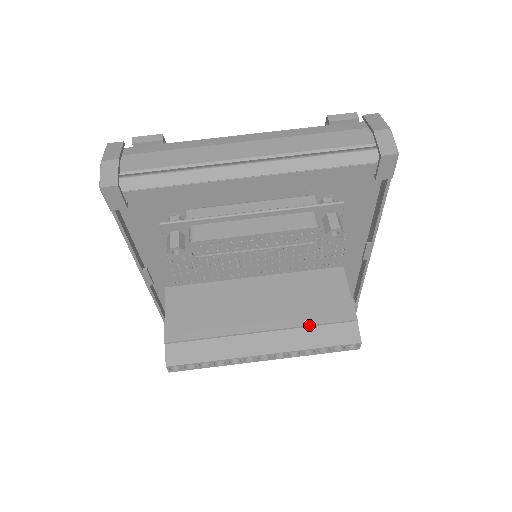
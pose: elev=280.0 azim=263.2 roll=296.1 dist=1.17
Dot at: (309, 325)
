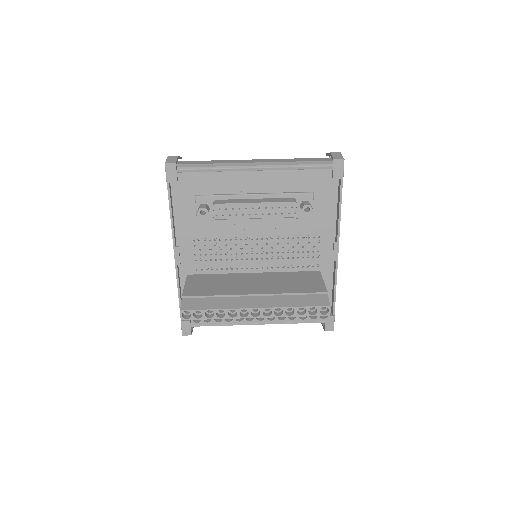
Dot at: (291, 293)
